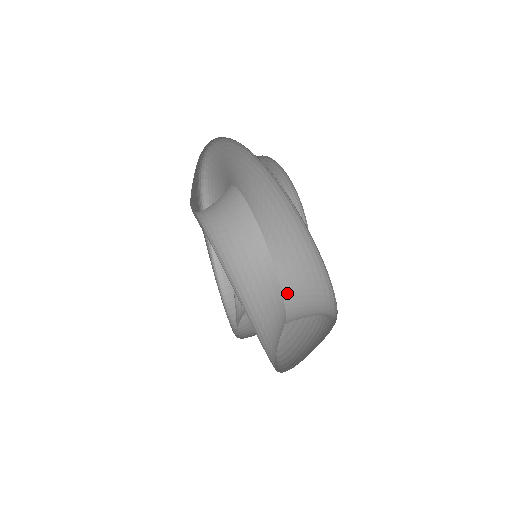
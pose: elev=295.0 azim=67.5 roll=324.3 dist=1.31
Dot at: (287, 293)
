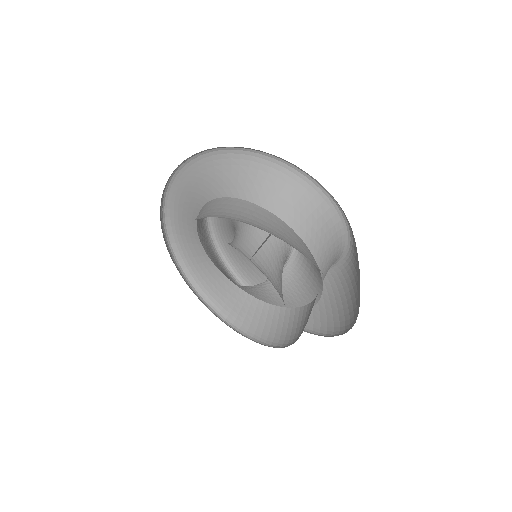
Dot at: (288, 219)
